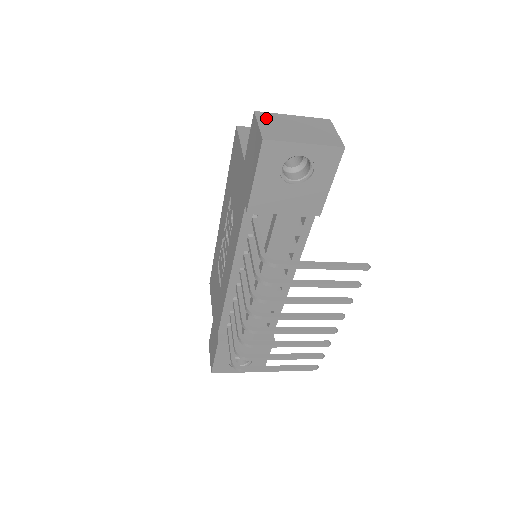
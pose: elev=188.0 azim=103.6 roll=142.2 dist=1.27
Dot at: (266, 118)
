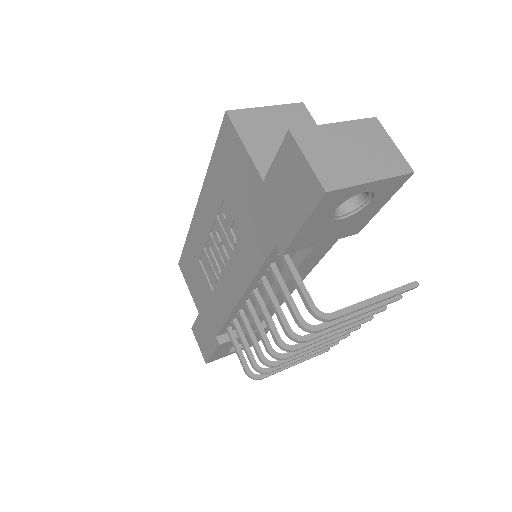
Dot at: (309, 141)
